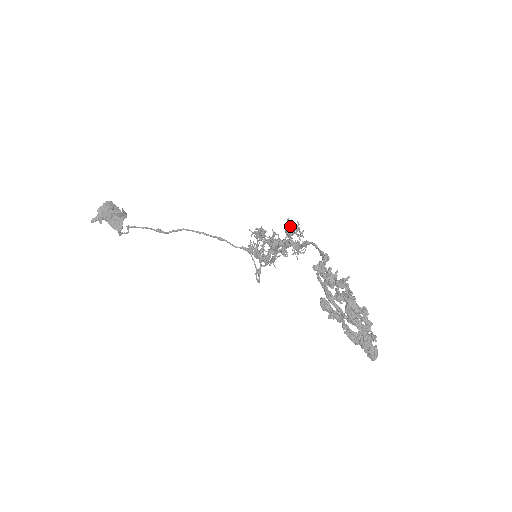
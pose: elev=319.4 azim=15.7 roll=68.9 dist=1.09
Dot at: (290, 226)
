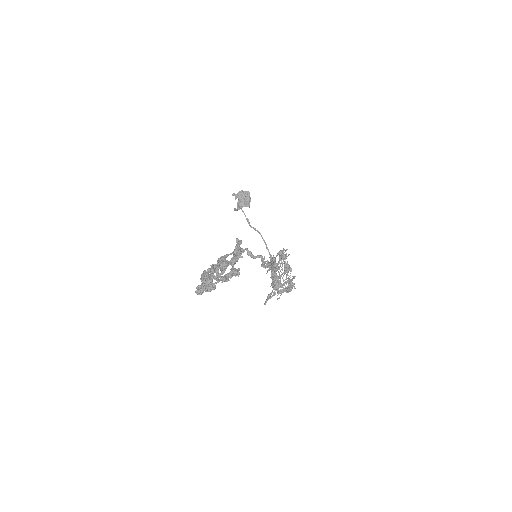
Dot at: occluded
